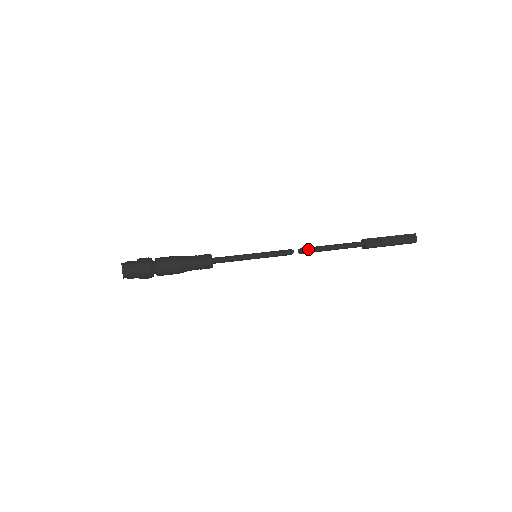
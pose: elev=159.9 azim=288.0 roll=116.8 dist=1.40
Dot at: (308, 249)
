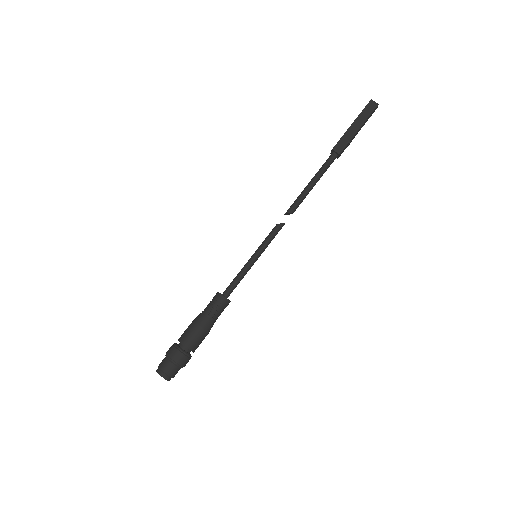
Dot at: occluded
